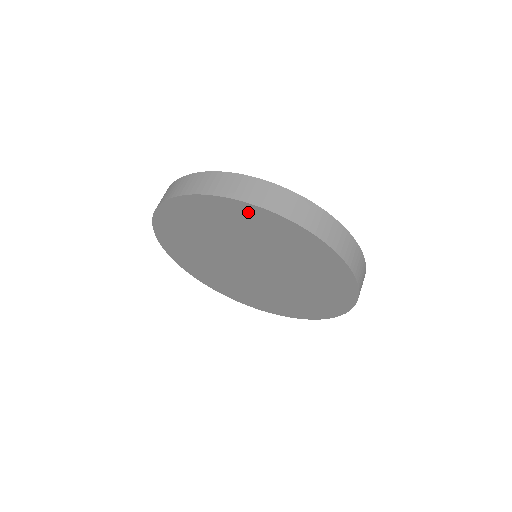
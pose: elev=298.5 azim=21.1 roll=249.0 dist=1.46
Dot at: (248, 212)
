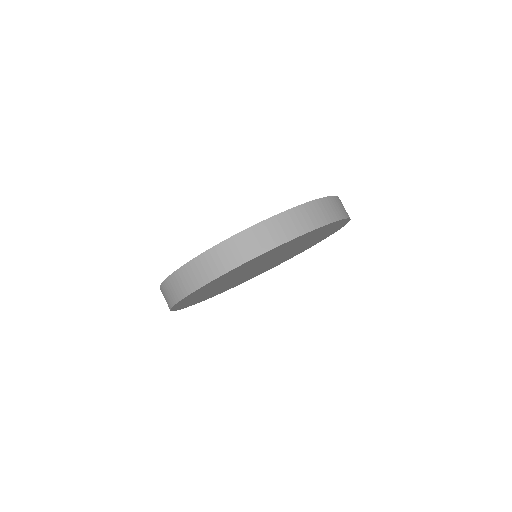
Dot at: (206, 286)
